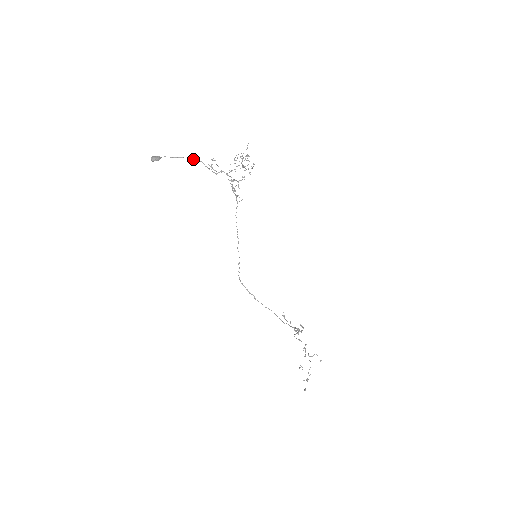
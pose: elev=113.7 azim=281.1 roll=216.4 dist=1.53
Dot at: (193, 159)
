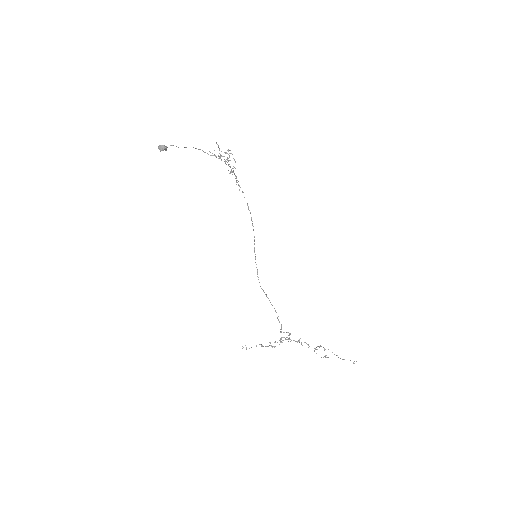
Dot at: occluded
